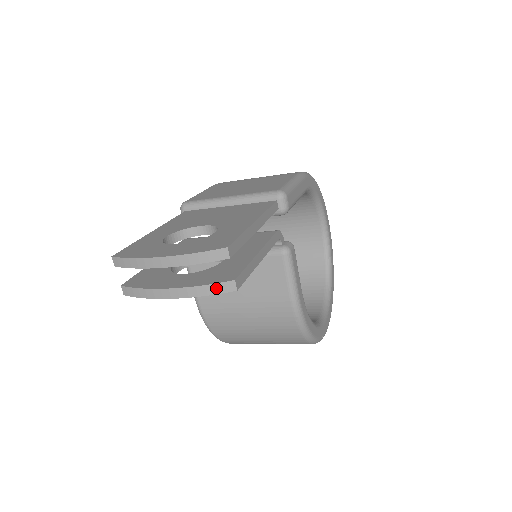
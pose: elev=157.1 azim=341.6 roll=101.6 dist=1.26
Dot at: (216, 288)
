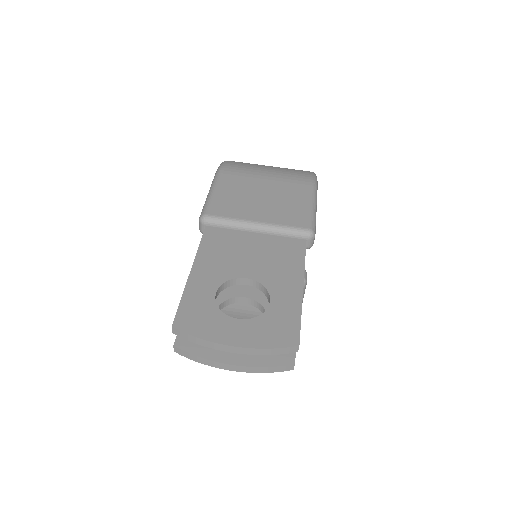
Dot at: (277, 369)
